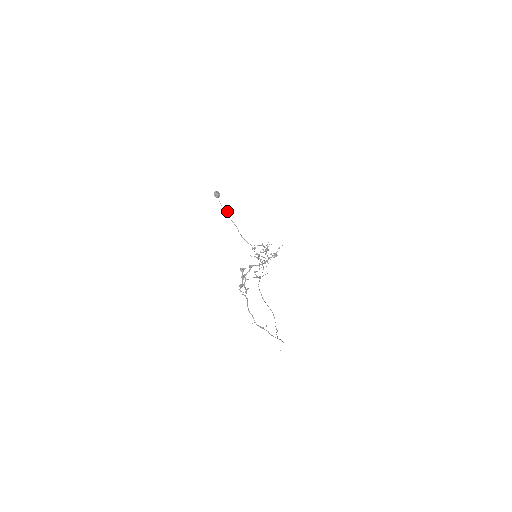
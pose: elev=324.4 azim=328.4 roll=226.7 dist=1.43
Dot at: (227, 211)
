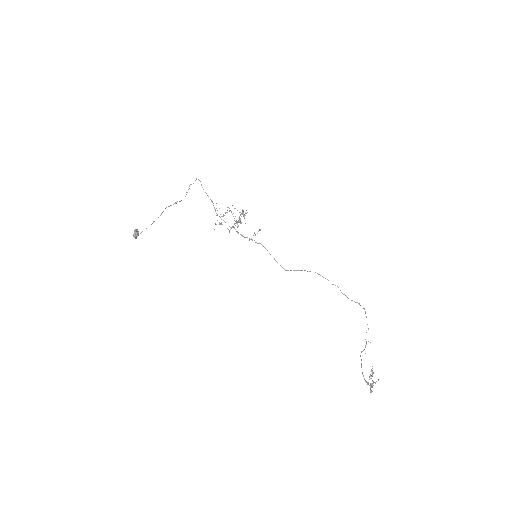
Dot at: (153, 222)
